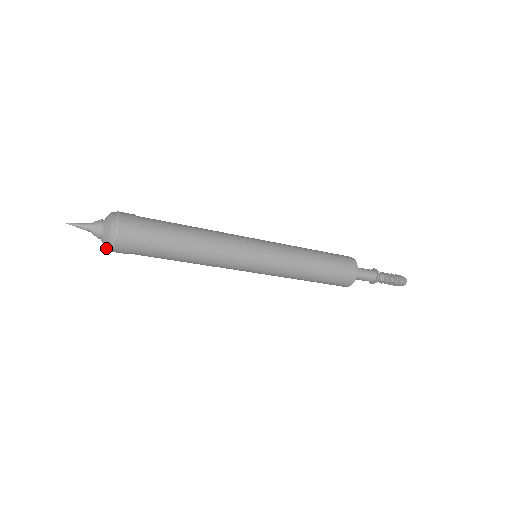
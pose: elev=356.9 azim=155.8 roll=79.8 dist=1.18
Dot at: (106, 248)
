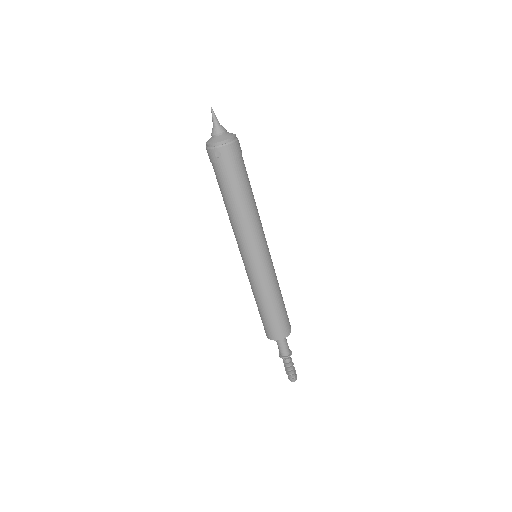
Dot at: (220, 142)
